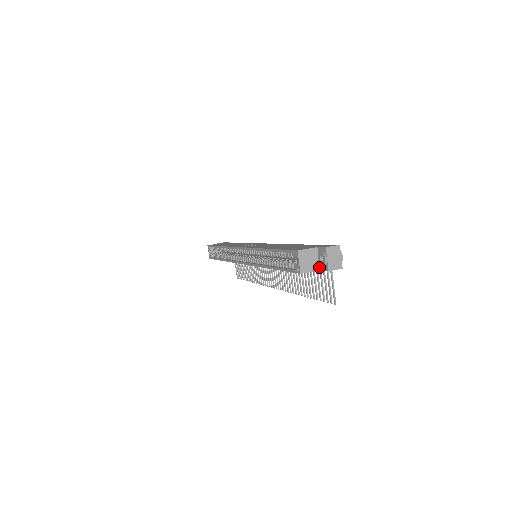
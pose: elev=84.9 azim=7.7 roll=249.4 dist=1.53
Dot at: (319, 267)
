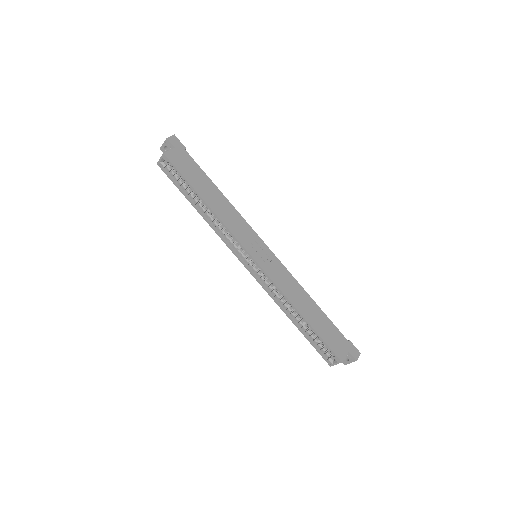
Dot at: occluded
